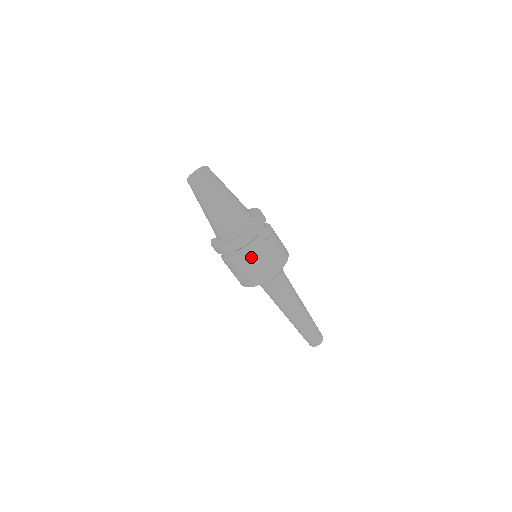
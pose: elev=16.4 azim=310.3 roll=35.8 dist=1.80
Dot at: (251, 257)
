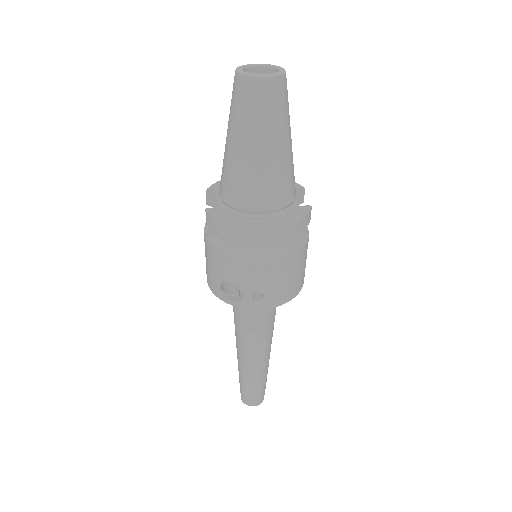
Dot at: (292, 257)
